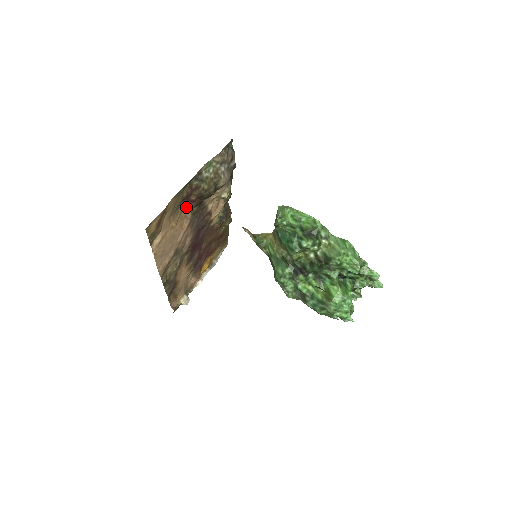
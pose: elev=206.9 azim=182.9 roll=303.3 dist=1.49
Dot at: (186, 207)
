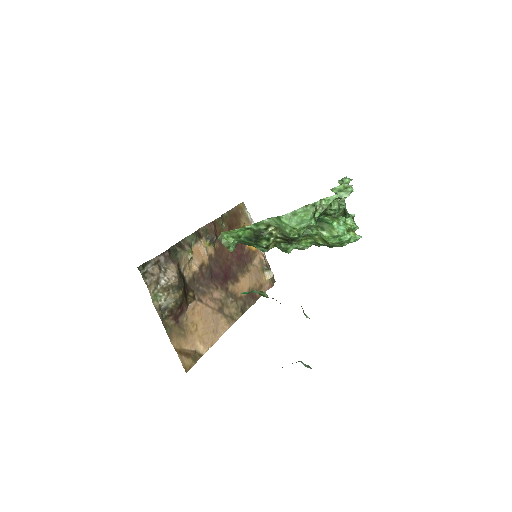
Dot at: (185, 312)
